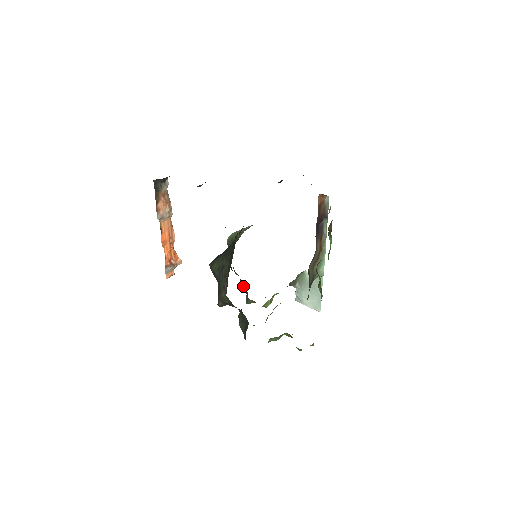
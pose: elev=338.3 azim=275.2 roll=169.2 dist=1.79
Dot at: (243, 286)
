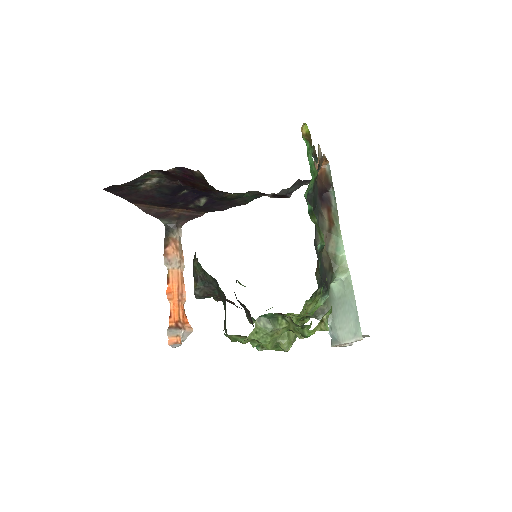
Dot at: (249, 315)
